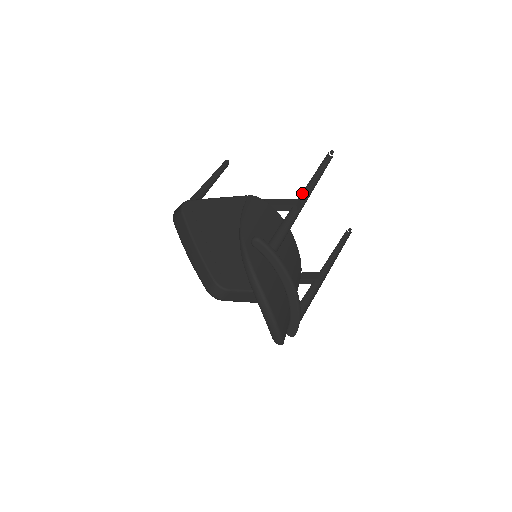
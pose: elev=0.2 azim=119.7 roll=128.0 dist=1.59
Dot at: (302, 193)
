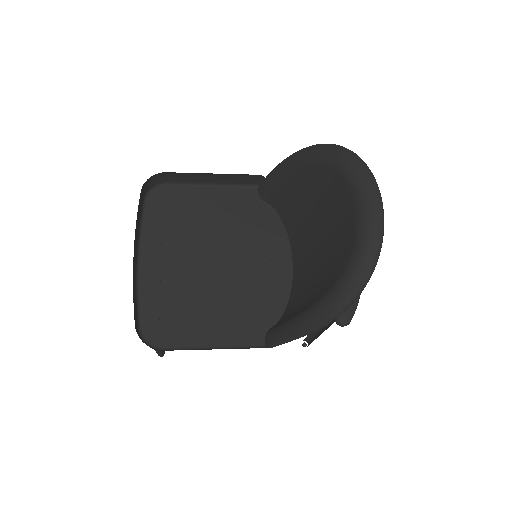
Dot at: occluded
